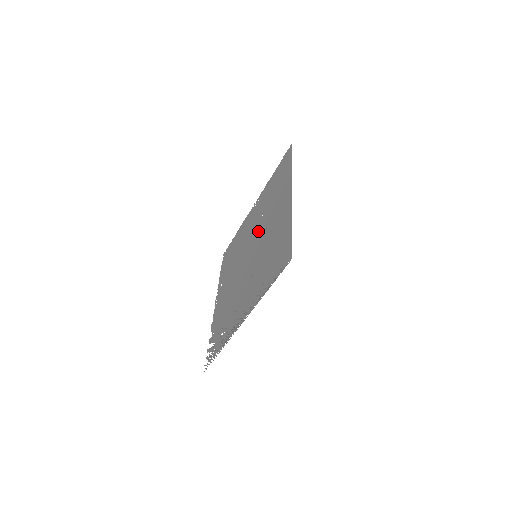
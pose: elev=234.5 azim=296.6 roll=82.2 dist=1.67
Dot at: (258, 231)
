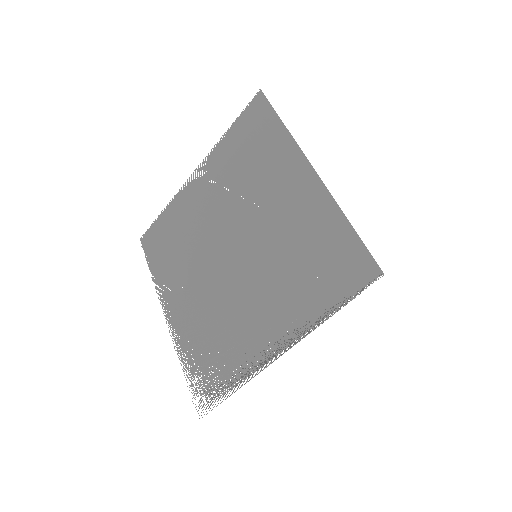
Dot at: (238, 218)
